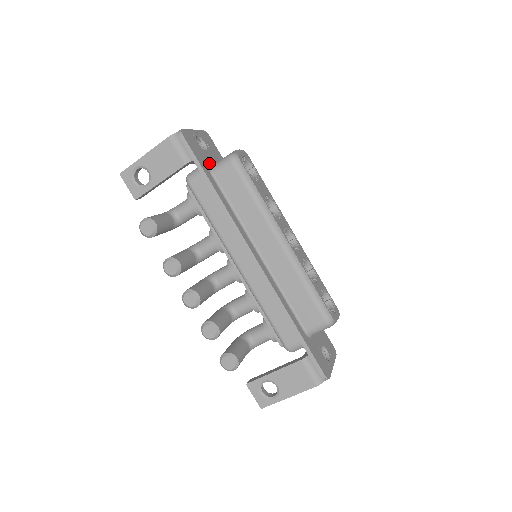
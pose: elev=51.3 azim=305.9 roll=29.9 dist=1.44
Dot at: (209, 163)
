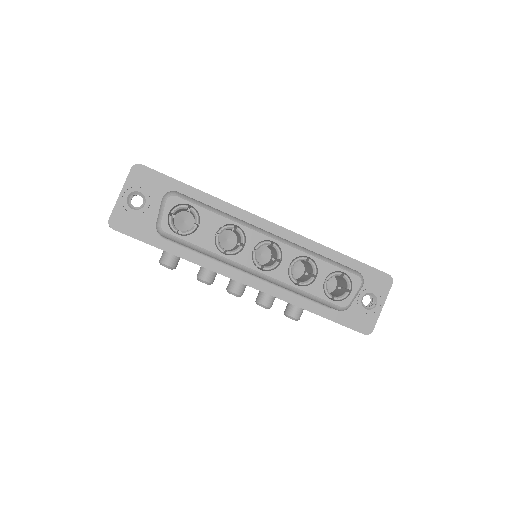
Dot at: (154, 221)
